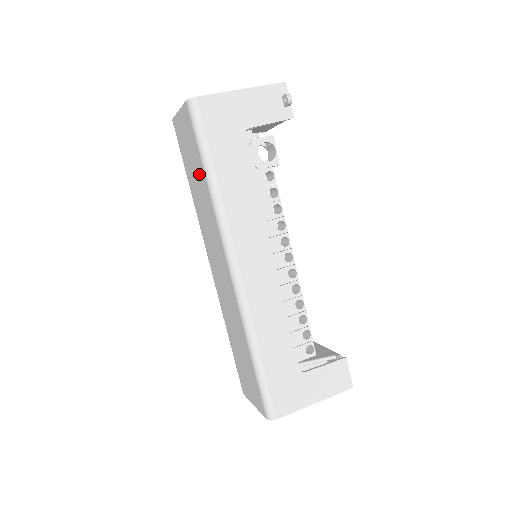
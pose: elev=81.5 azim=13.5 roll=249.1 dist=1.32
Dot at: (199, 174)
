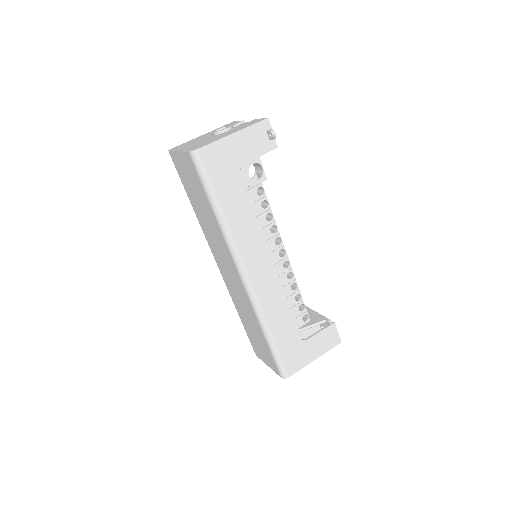
Dot at: (205, 205)
